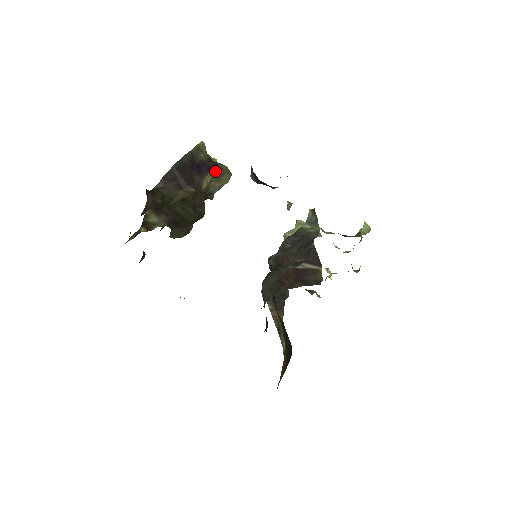
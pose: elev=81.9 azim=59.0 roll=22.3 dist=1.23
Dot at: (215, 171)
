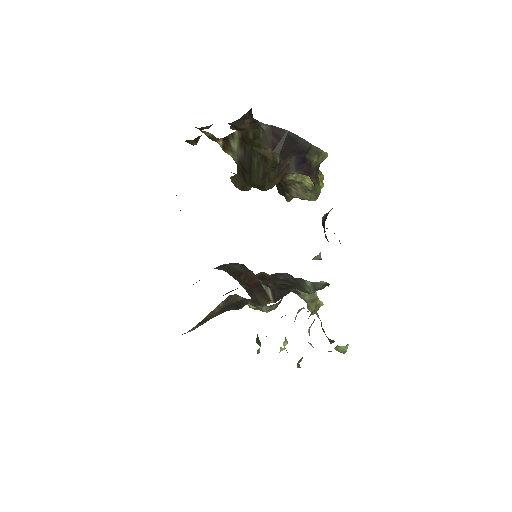
Dot at: (310, 181)
